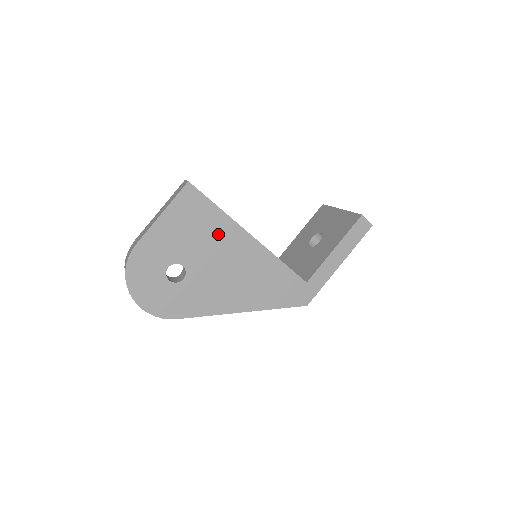
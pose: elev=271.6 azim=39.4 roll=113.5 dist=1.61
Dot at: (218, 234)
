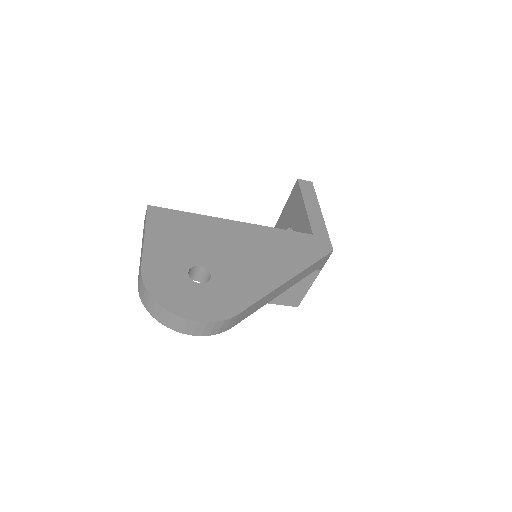
Dot at: (207, 230)
